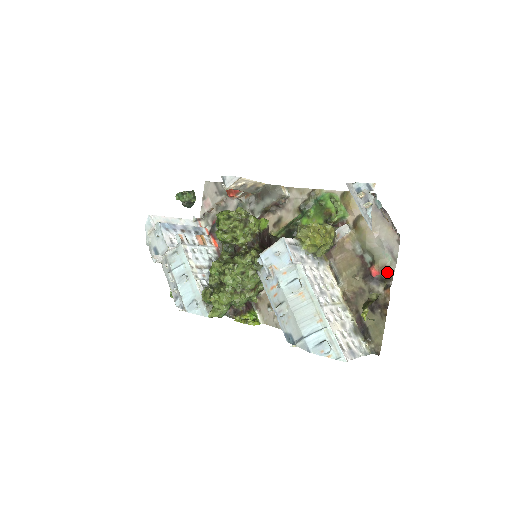
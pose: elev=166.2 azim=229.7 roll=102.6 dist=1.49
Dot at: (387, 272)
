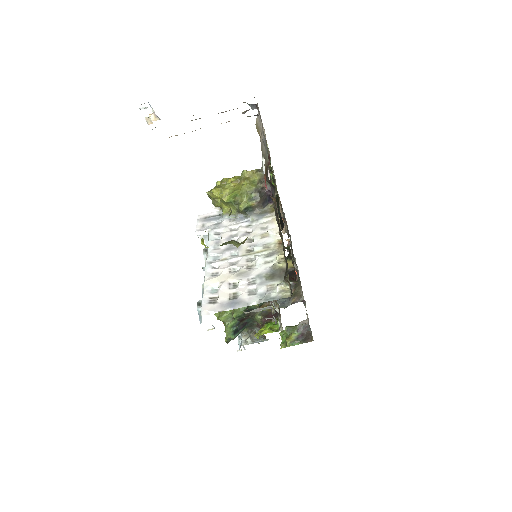
Dot at: (267, 171)
